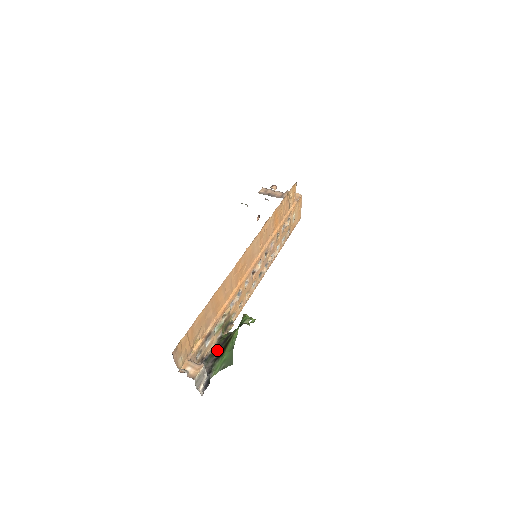
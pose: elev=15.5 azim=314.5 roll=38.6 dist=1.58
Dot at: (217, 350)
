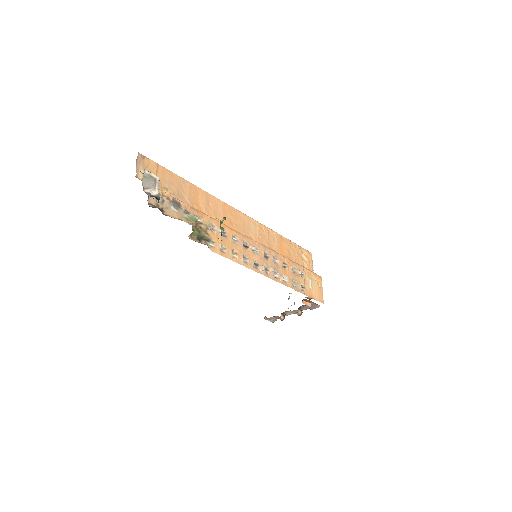
Dot at: occluded
